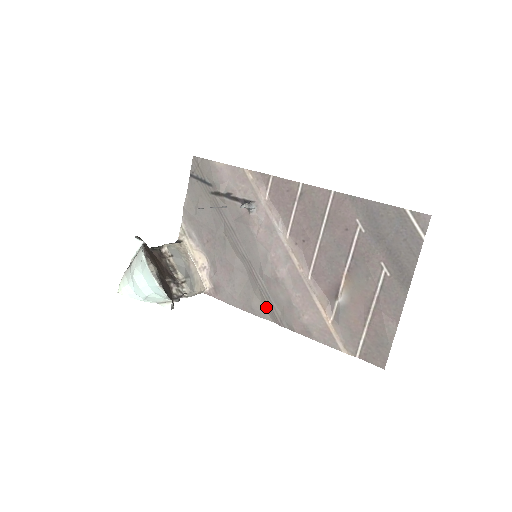
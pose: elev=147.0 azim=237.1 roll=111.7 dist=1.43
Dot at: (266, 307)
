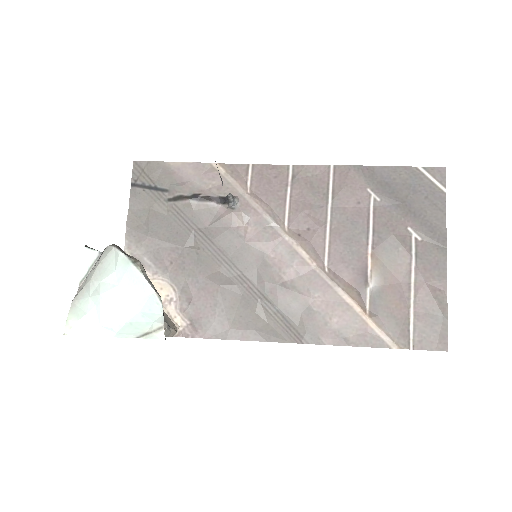
Dot at: (276, 325)
